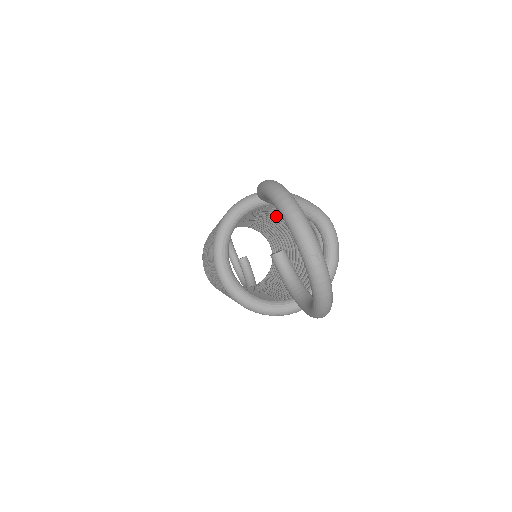
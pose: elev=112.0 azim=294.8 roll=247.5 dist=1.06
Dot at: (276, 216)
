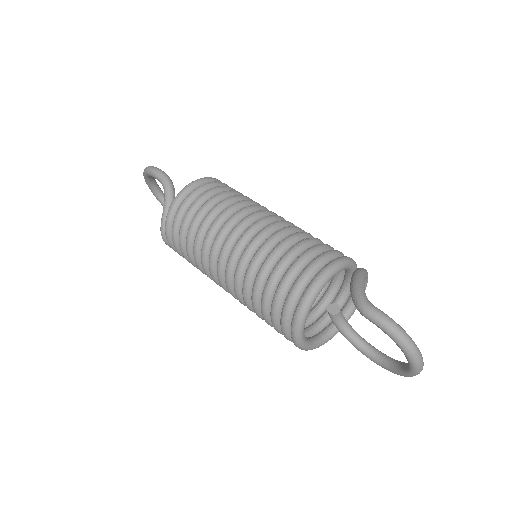
Dot at: occluded
